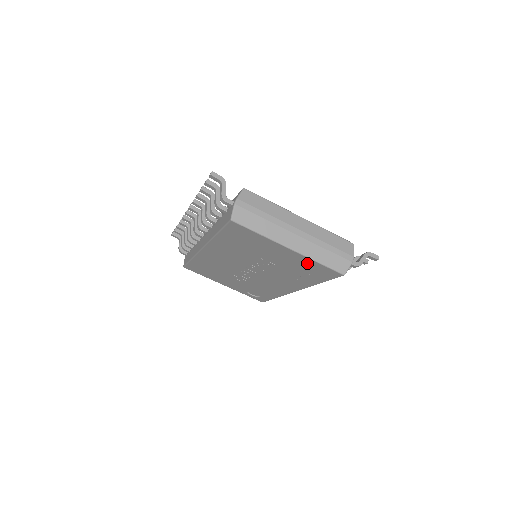
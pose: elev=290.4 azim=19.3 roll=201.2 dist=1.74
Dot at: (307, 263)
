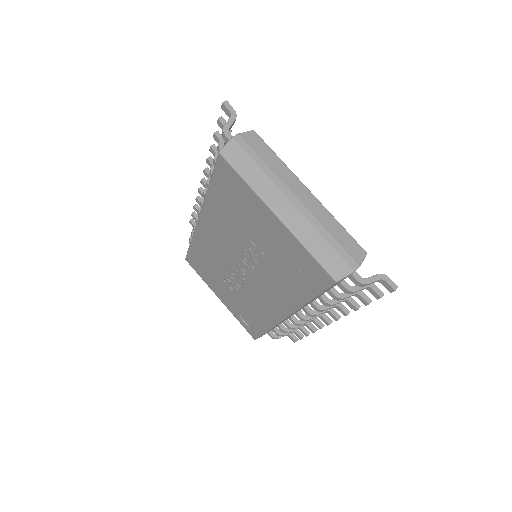
Dot at: (295, 250)
